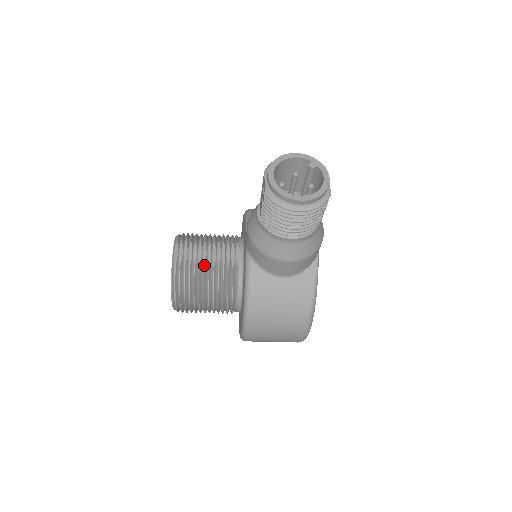
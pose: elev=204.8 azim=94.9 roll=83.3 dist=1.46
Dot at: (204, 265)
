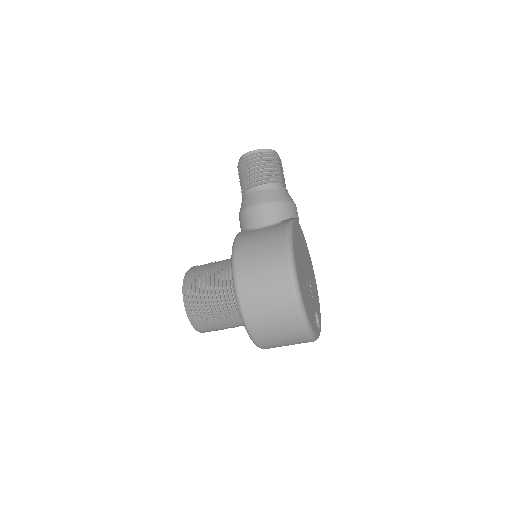
Dot at: (212, 262)
